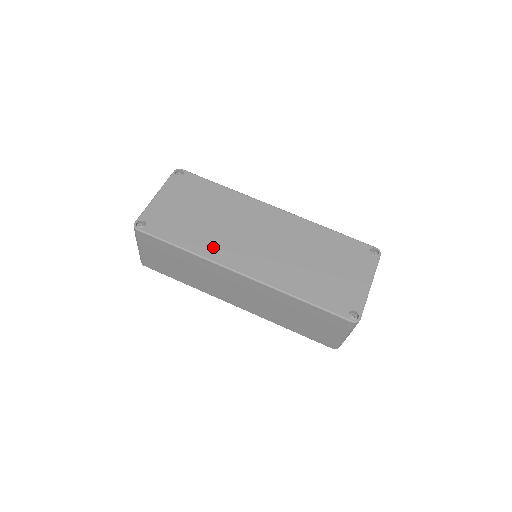
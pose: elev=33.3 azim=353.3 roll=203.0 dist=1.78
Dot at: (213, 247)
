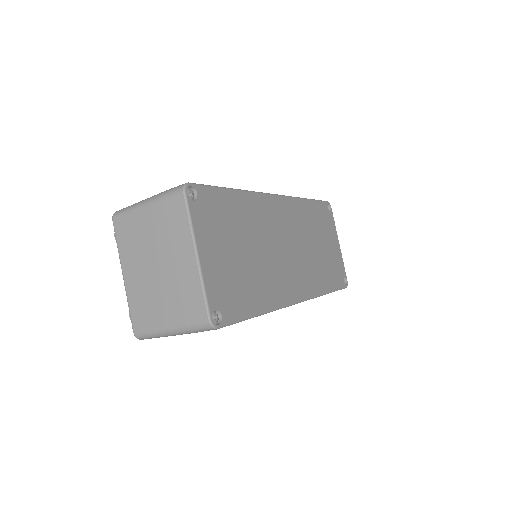
Dot at: (274, 290)
